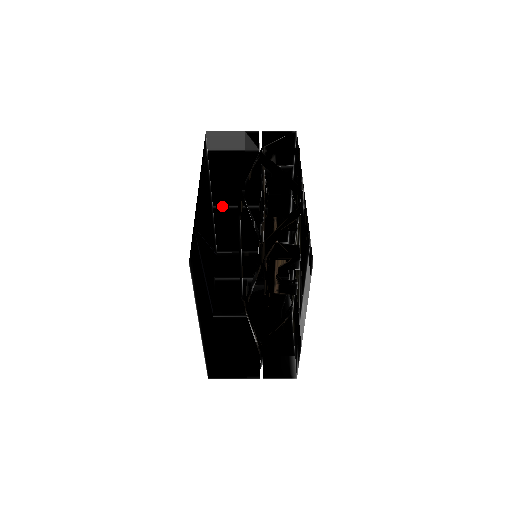
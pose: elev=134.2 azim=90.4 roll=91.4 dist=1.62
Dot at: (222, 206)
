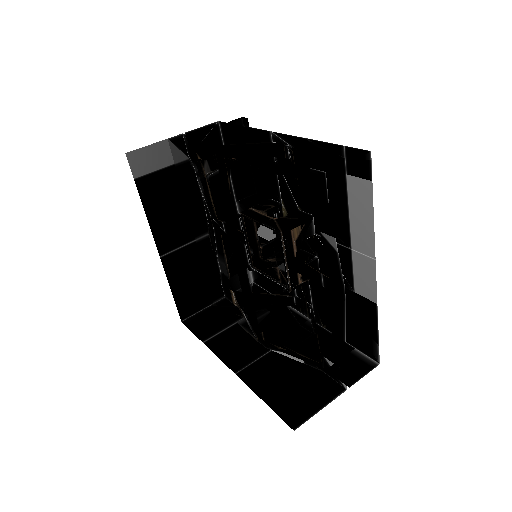
Dot at: (169, 251)
